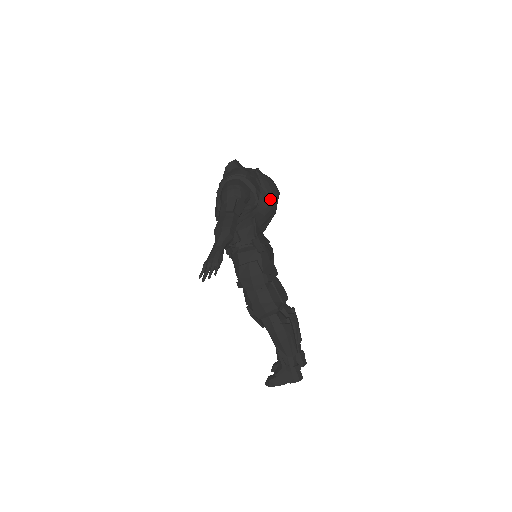
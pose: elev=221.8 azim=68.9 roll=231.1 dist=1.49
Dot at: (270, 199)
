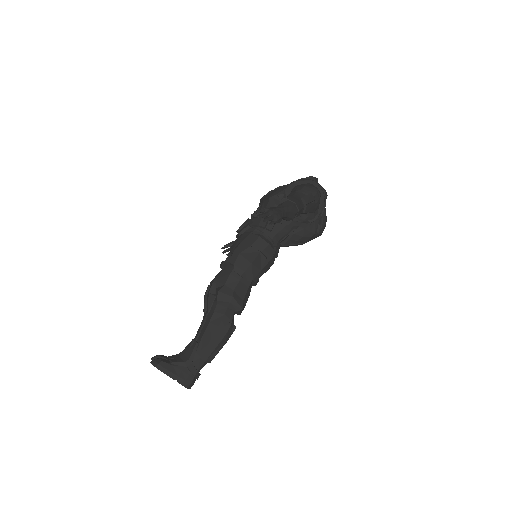
Dot at: (319, 230)
